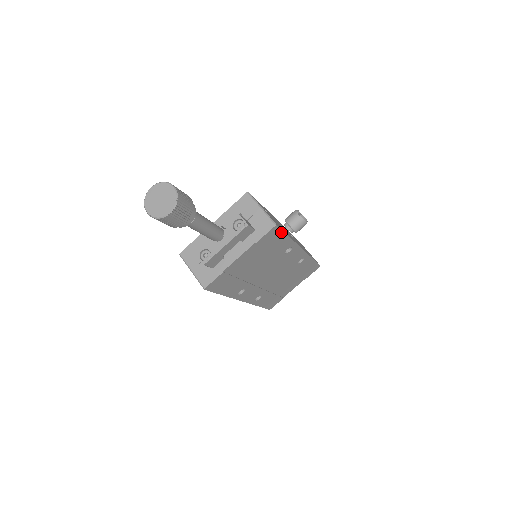
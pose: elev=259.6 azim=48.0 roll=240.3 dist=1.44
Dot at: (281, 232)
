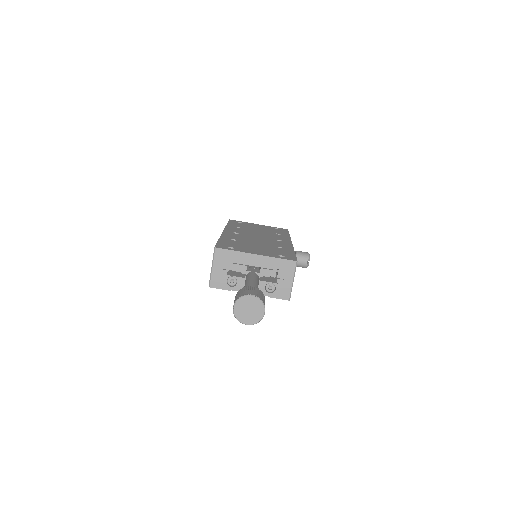
Dot at: occluded
